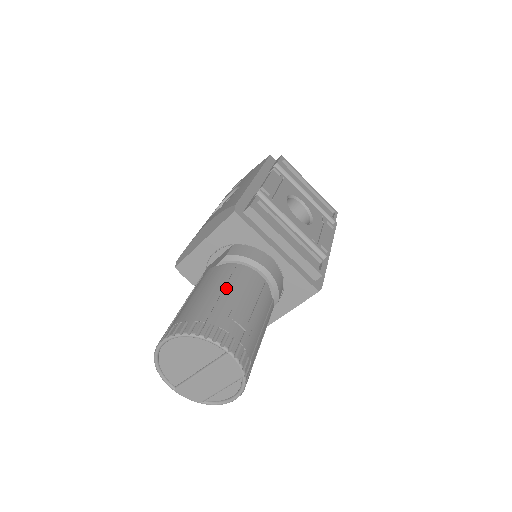
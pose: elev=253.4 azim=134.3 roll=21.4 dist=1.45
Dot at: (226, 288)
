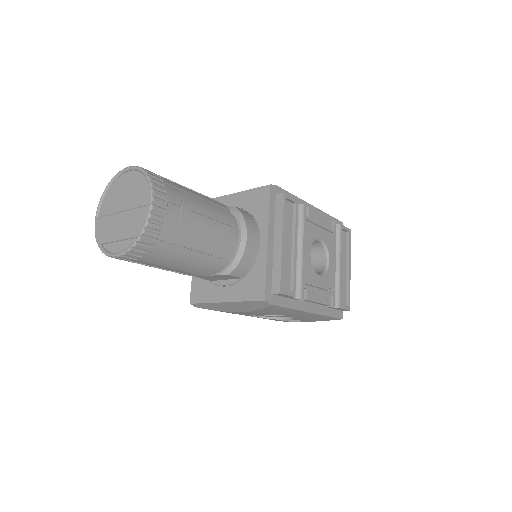
Dot at: (205, 201)
